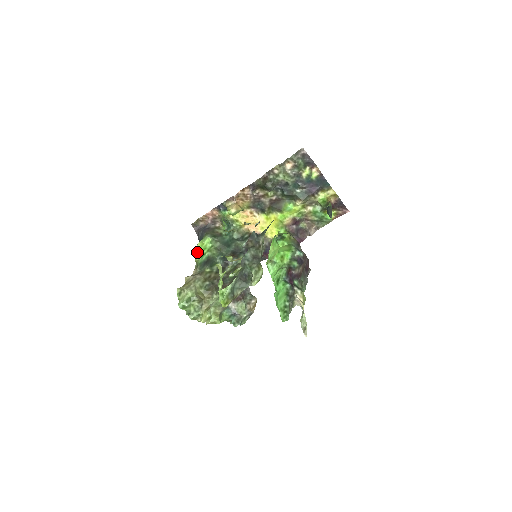
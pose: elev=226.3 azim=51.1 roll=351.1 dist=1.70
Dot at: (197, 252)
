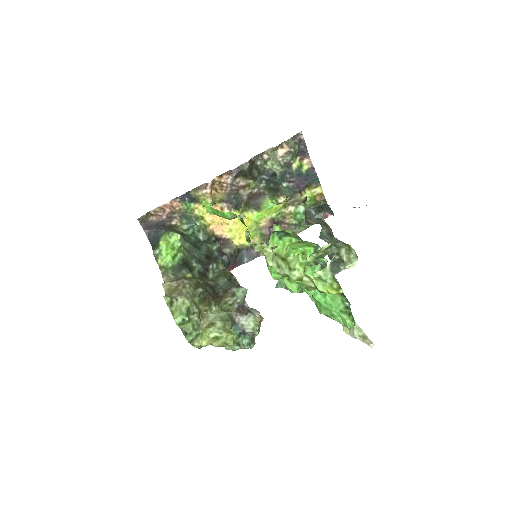
Dot at: (161, 253)
